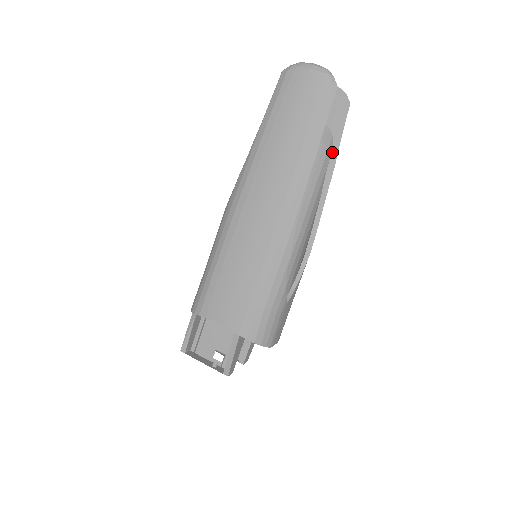
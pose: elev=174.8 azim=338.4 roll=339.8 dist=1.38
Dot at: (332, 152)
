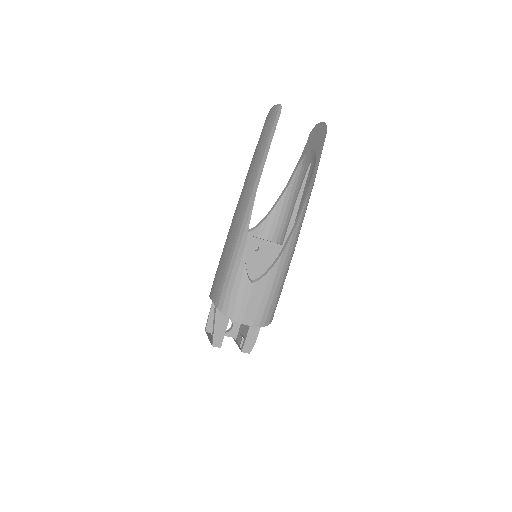
Dot at: (314, 169)
